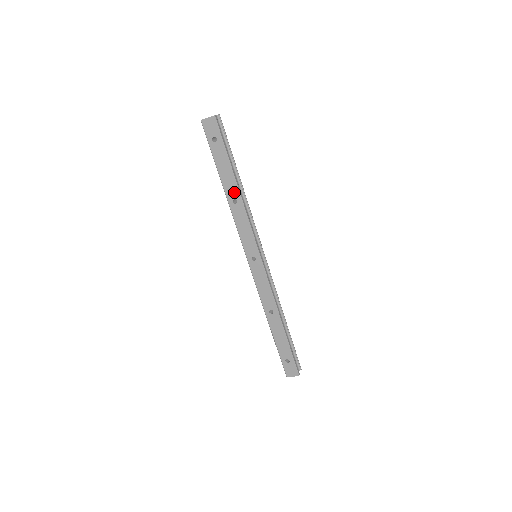
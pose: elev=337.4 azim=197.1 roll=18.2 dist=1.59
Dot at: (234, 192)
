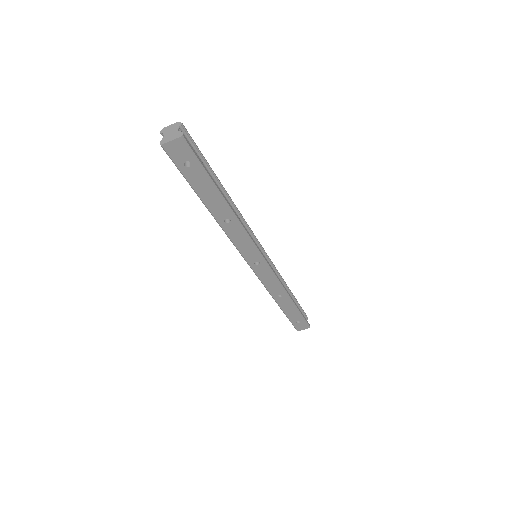
Dot at: (225, 212)
